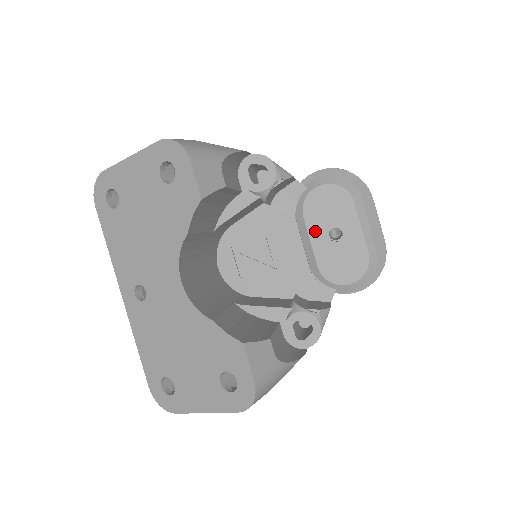
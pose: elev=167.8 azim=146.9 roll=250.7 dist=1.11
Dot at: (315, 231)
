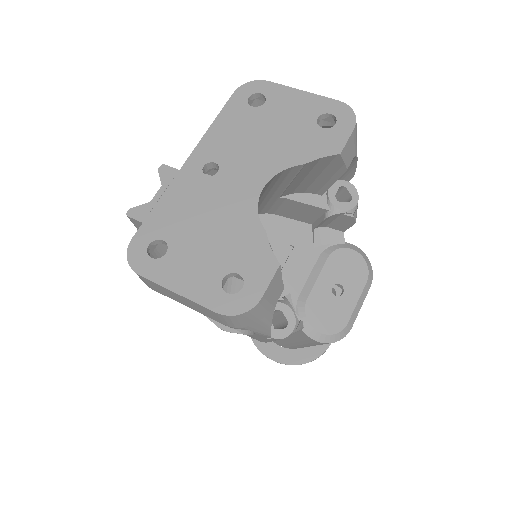
Dot at: (327, 274)
